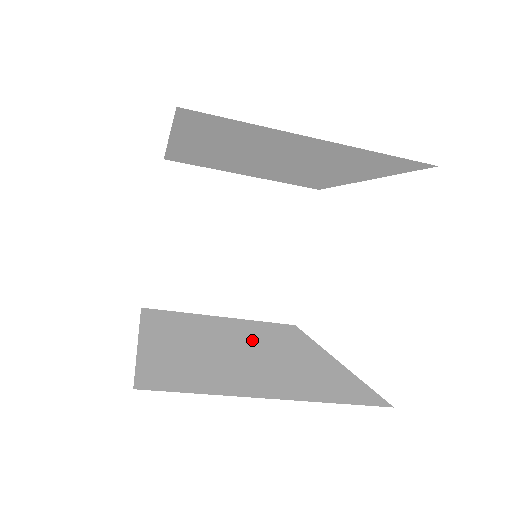
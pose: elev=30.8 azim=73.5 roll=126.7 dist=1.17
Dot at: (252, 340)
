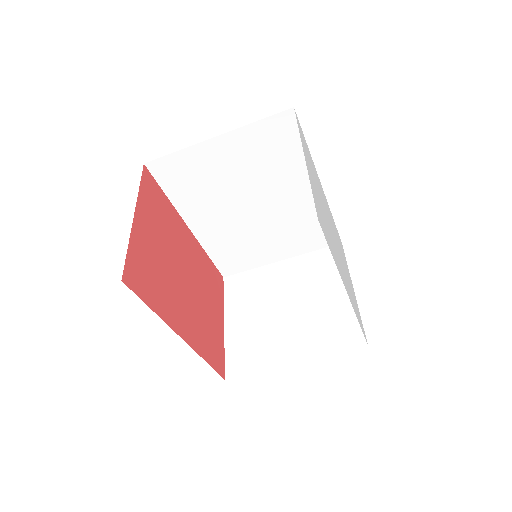
Dot at: occluded
